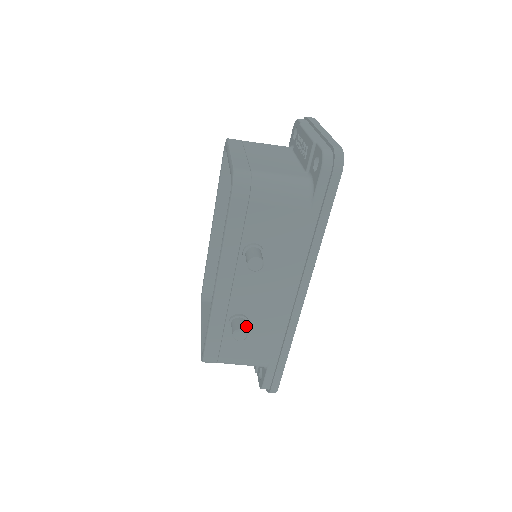
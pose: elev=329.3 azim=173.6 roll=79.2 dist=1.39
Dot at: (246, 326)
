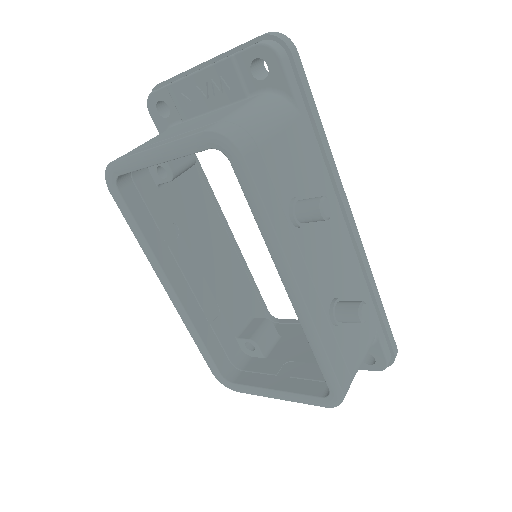
Dot at: (352, 302)
